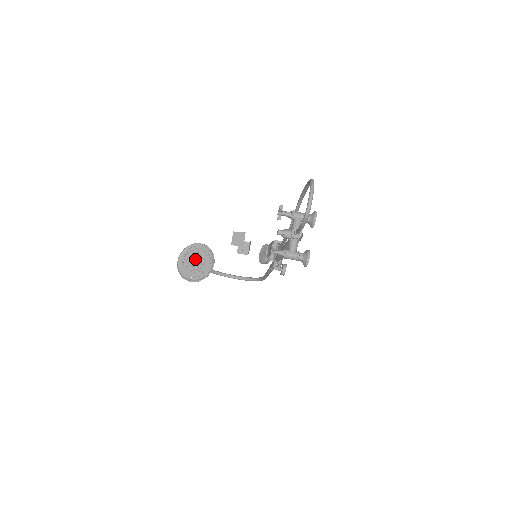
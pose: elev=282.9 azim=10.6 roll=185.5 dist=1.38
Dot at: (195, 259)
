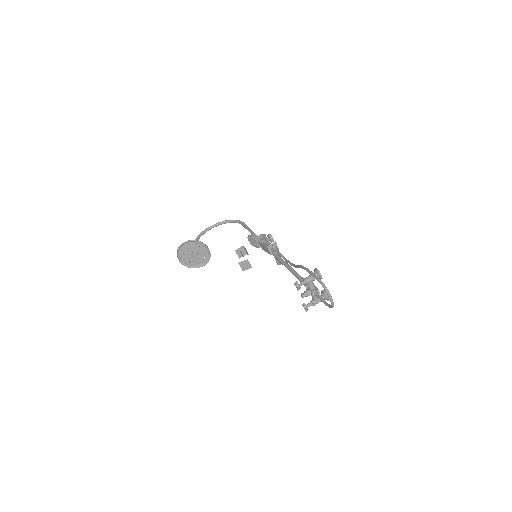
Dot at: (191, 252)
